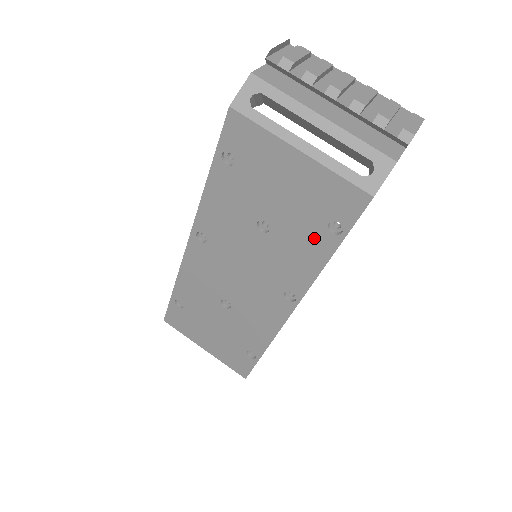
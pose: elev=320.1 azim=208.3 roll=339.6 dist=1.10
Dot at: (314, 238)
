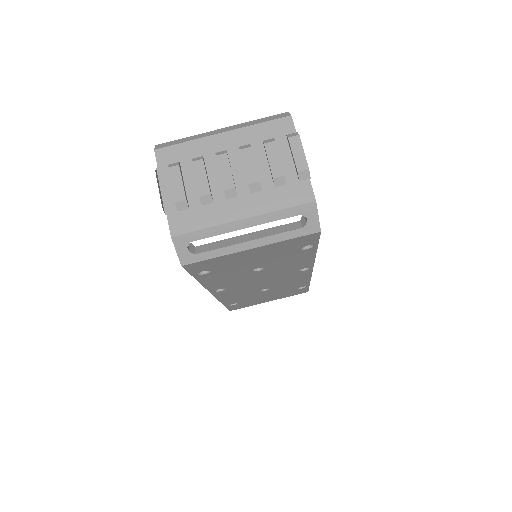
Dot at: (297, 255)
